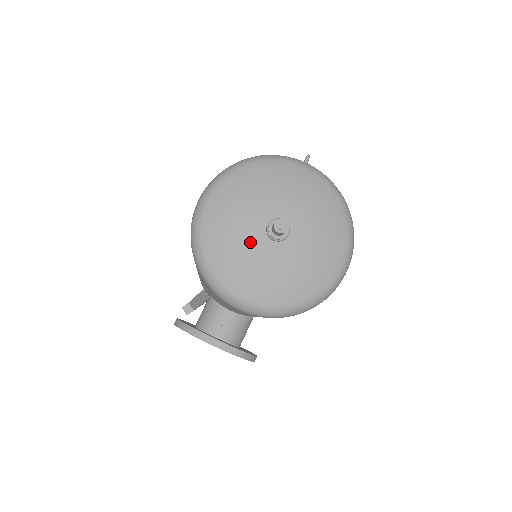
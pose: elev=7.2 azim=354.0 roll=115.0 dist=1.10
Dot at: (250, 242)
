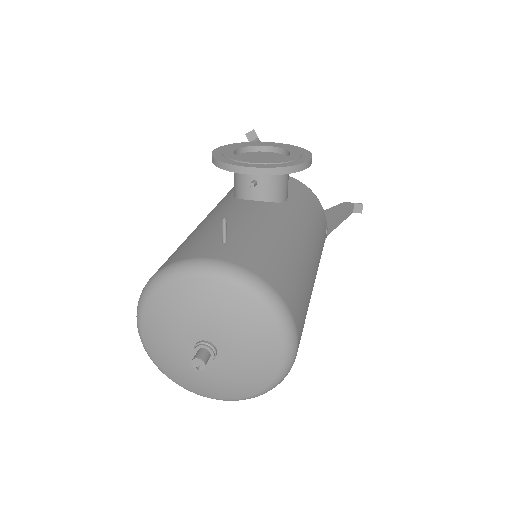
Dot at: (189, 364)
